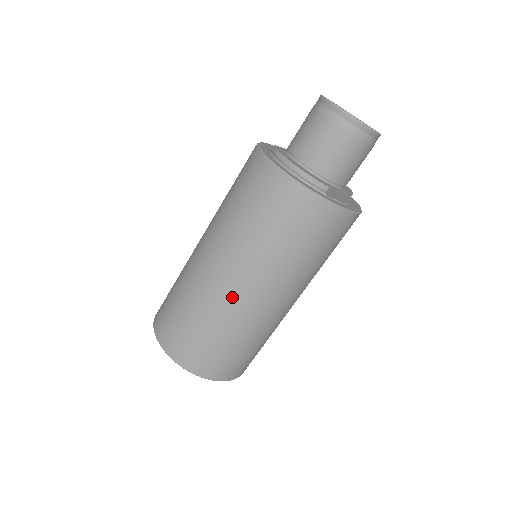
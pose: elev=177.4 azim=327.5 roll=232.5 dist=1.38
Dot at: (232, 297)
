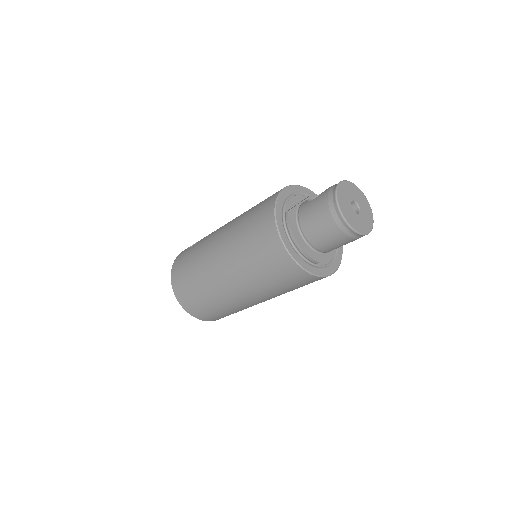
Dot at: (233, 297)
